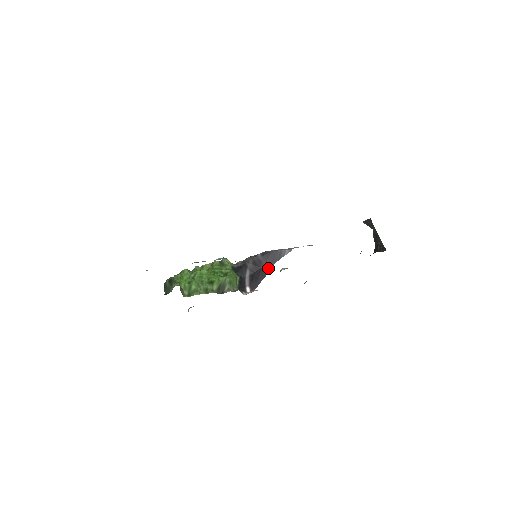
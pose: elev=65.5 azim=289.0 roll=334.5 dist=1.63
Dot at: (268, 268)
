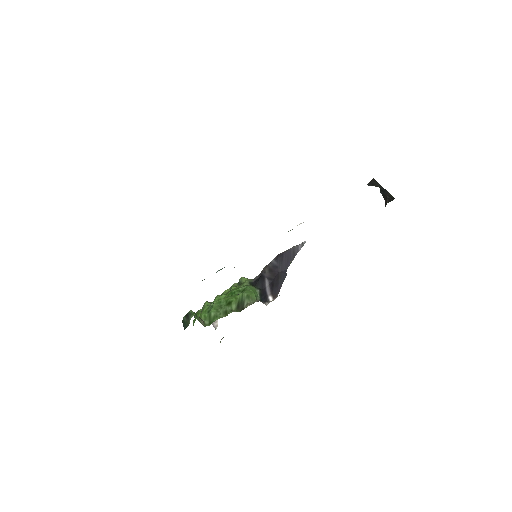
Dot at: (285, 270)
